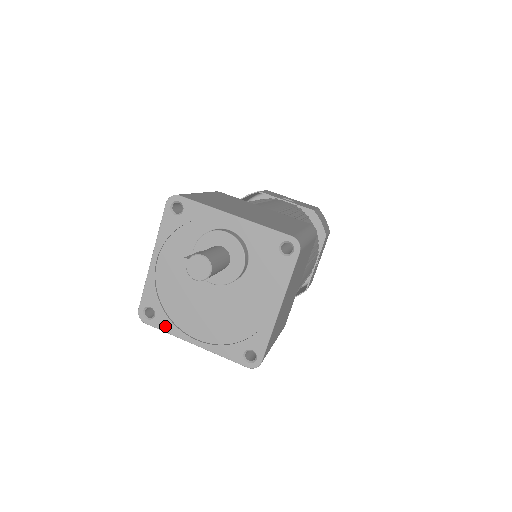
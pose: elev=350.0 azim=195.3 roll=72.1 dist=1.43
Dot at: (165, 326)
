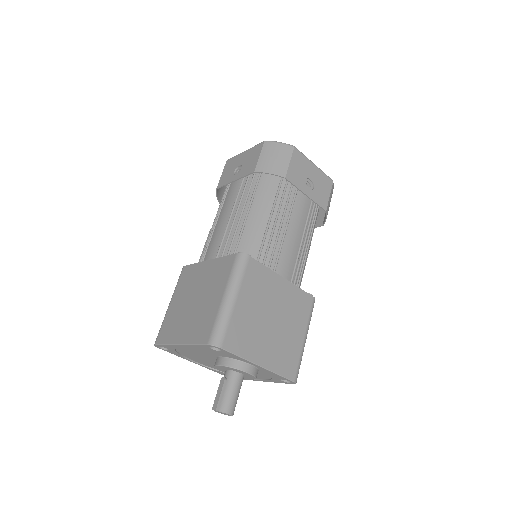
Dot at: (174, 354)
